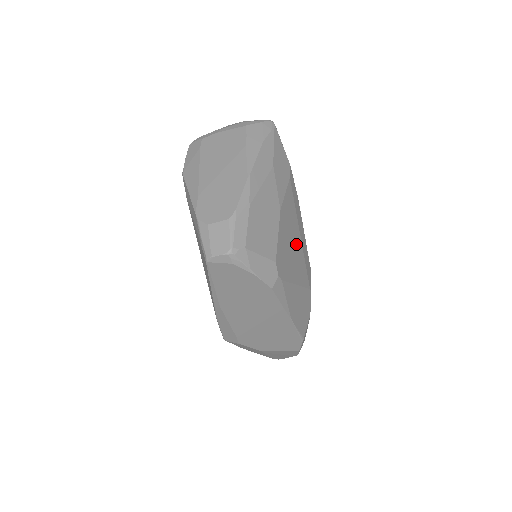
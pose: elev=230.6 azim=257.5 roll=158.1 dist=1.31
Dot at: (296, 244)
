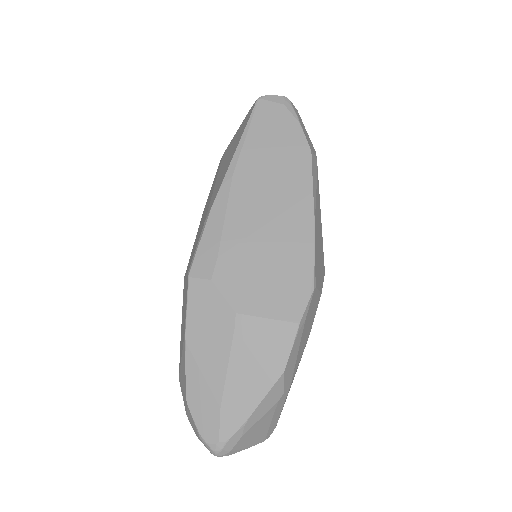
Dot at: occluded
